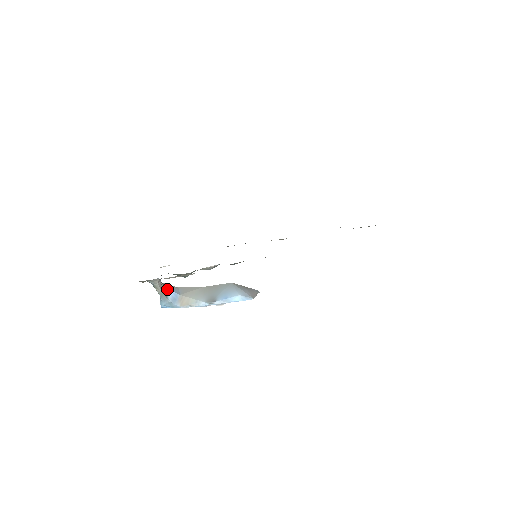
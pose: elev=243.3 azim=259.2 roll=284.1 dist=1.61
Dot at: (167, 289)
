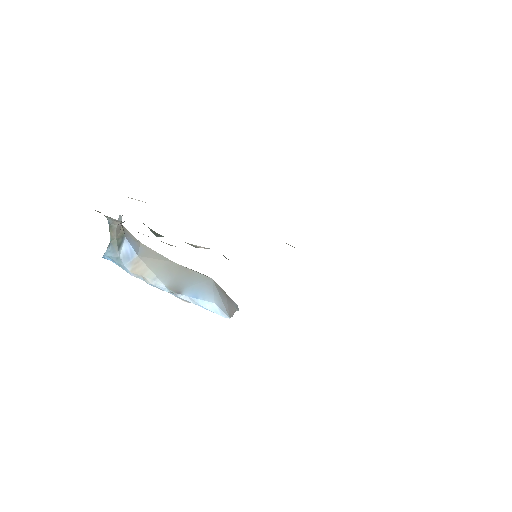
Dot at: (125, 238)
